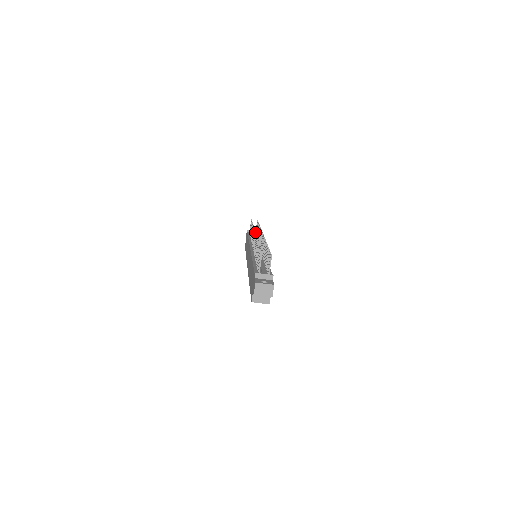
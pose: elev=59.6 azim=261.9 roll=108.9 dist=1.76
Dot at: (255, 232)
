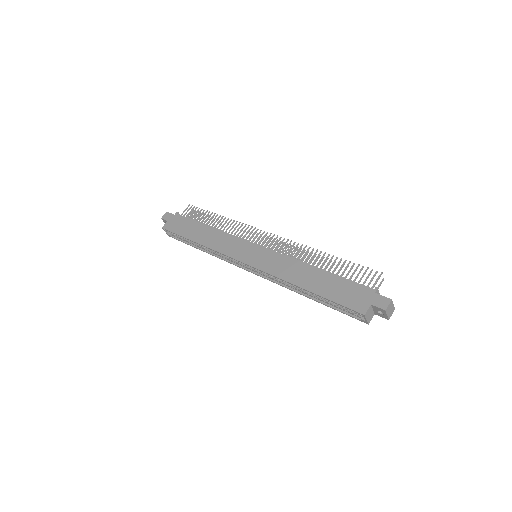
Dot at: occluded
